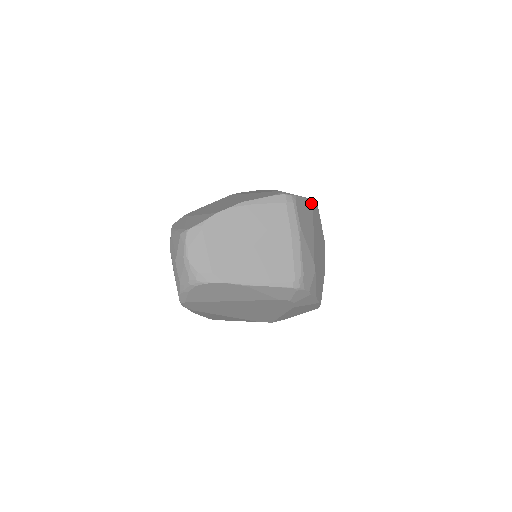
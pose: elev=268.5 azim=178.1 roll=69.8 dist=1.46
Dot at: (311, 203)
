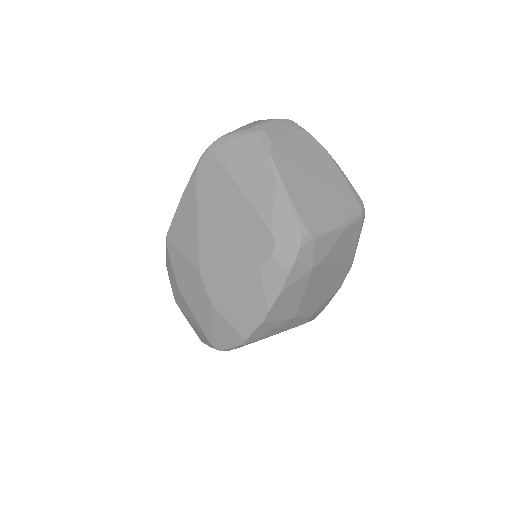
Dot at: (352, 259)
